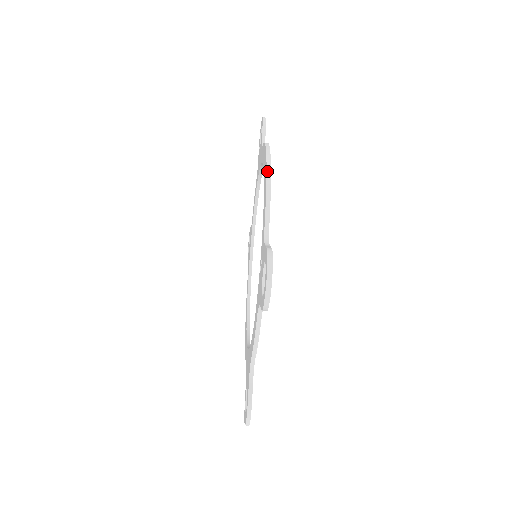
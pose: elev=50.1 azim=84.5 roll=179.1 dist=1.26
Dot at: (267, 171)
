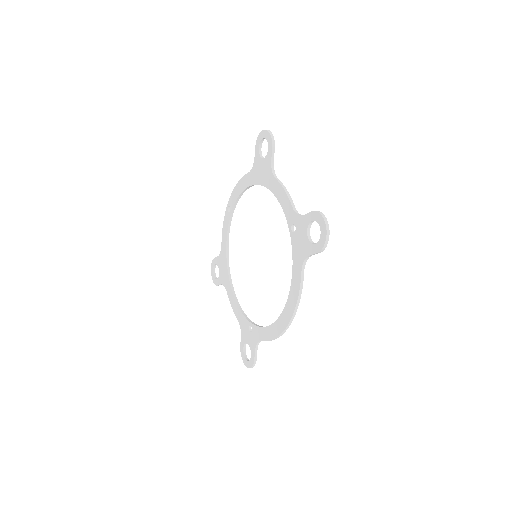
Dot at: occluded
